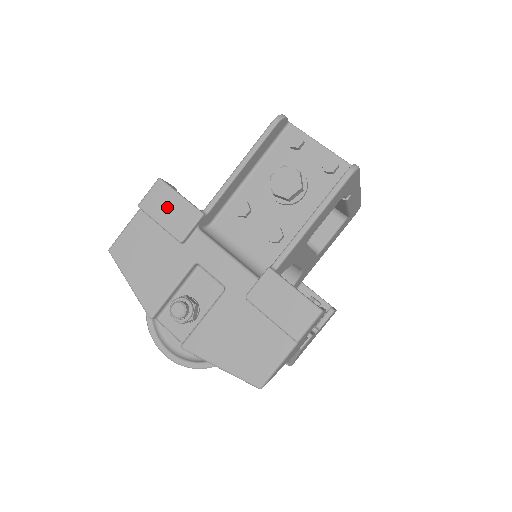
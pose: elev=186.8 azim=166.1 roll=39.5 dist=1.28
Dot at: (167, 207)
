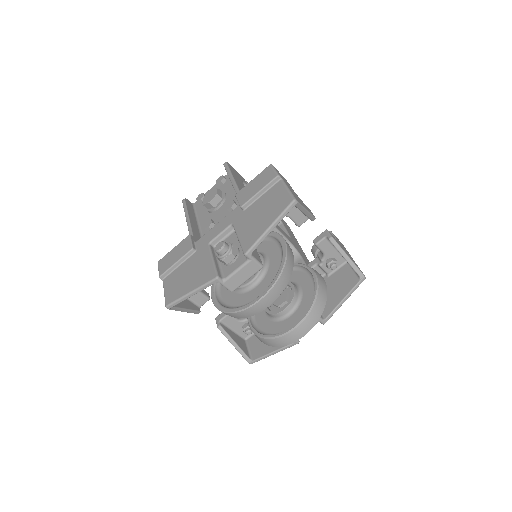
Dot at: (172, 257)
